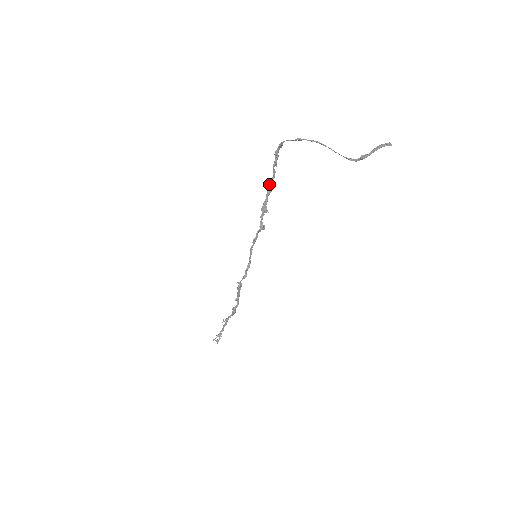
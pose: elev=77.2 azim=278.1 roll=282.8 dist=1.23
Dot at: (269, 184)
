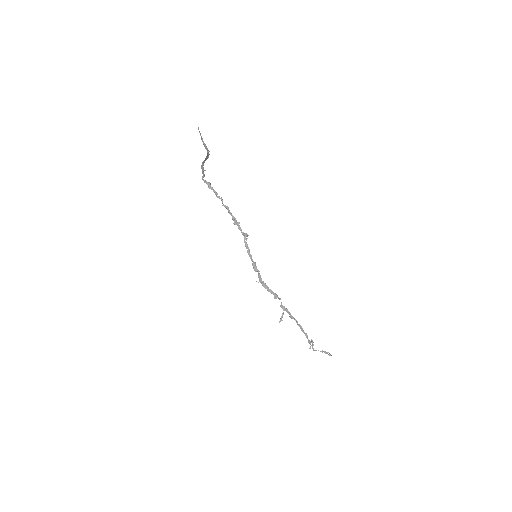
Dot at: occluded
